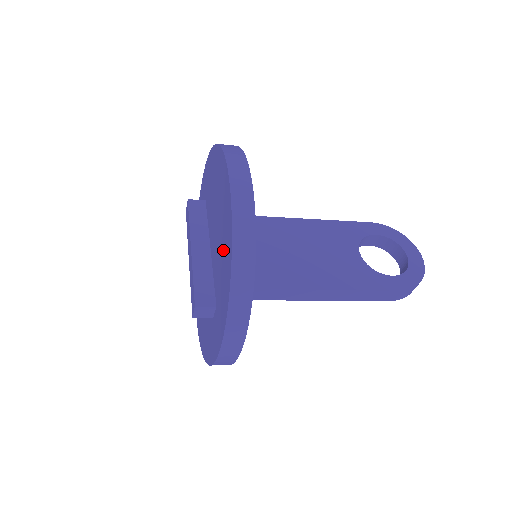
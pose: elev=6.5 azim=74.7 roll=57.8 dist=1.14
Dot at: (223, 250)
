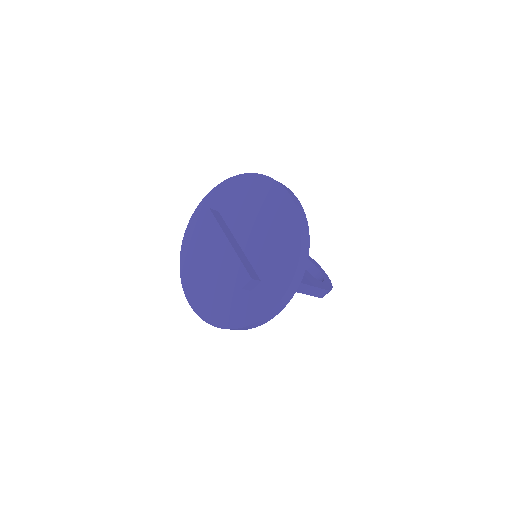
Dot at: (279, 241)
